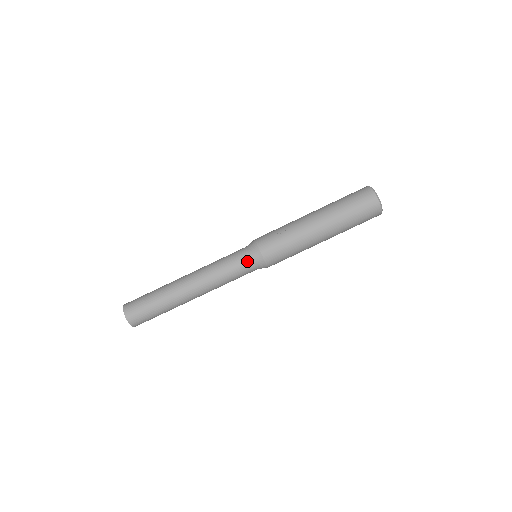
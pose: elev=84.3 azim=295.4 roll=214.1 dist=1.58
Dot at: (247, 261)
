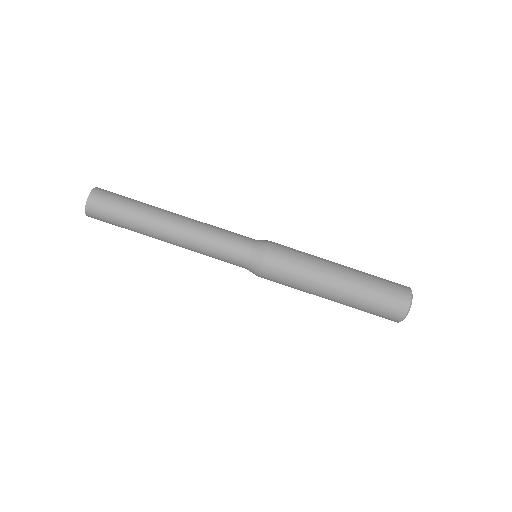
Dot at: (248, 244)
